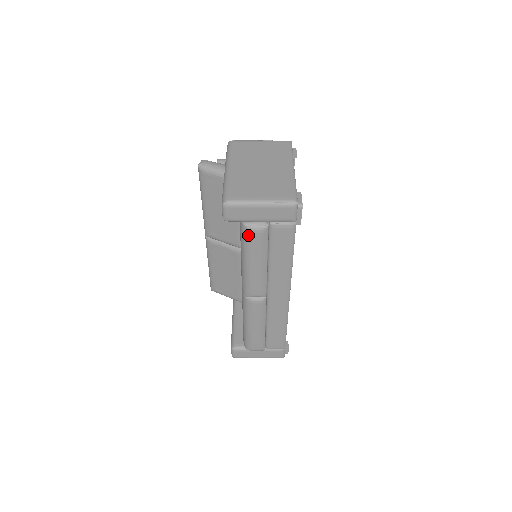
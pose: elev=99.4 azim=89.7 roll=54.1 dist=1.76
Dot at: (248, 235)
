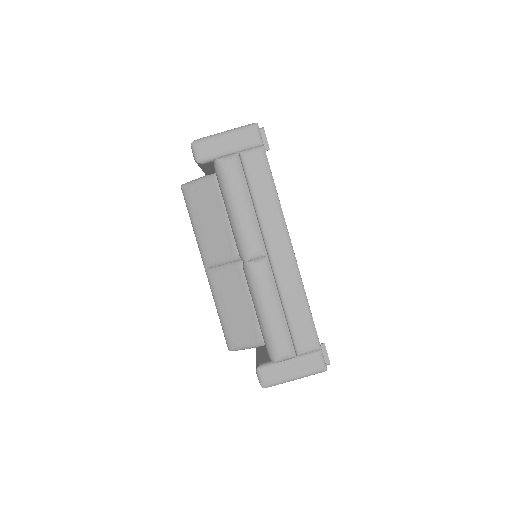
Dot at: (222, 169)
